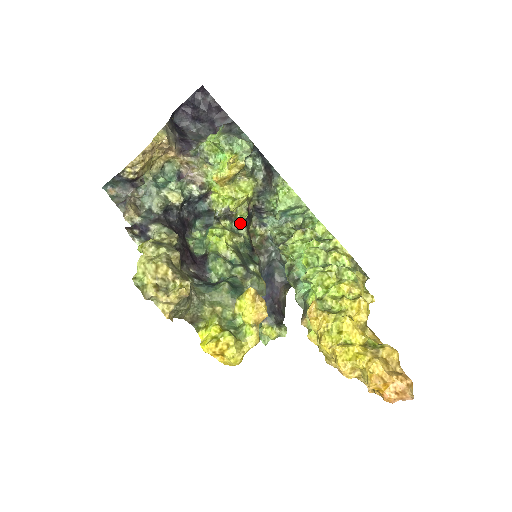
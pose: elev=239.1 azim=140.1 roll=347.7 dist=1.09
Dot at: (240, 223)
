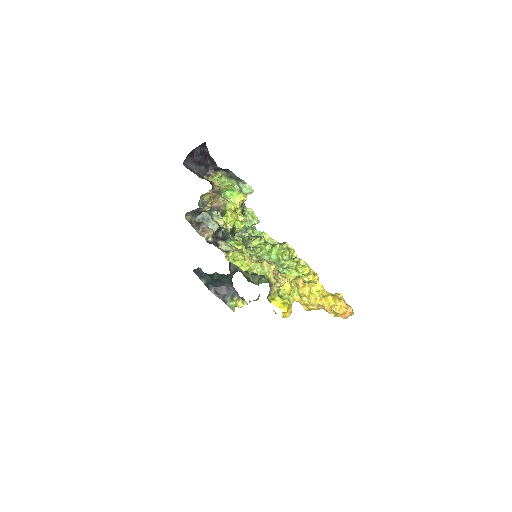
Dot at: (234, 235)
